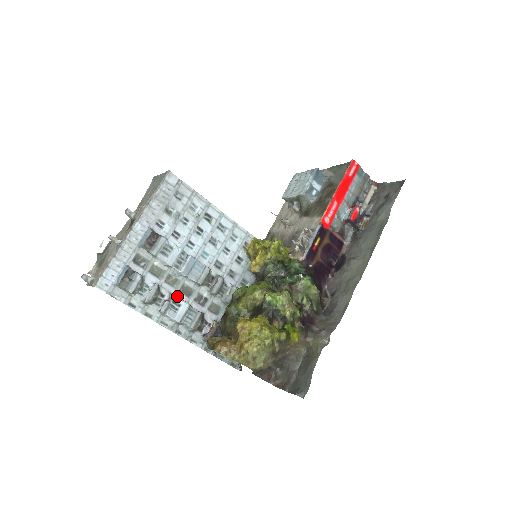
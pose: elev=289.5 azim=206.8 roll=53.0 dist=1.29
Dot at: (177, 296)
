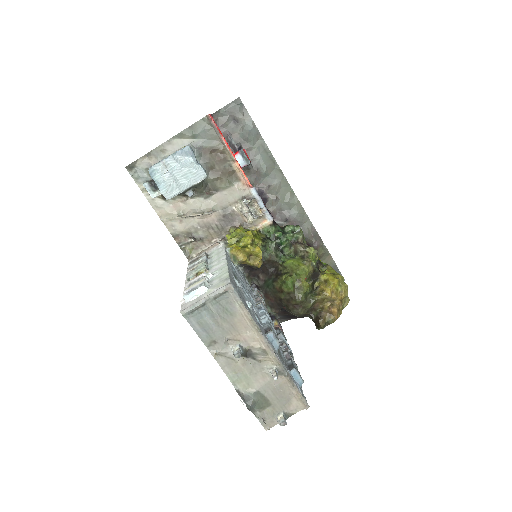
Dot at: (282, 340)
